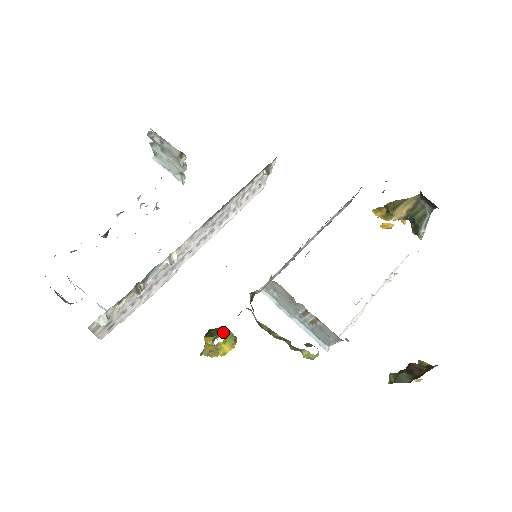
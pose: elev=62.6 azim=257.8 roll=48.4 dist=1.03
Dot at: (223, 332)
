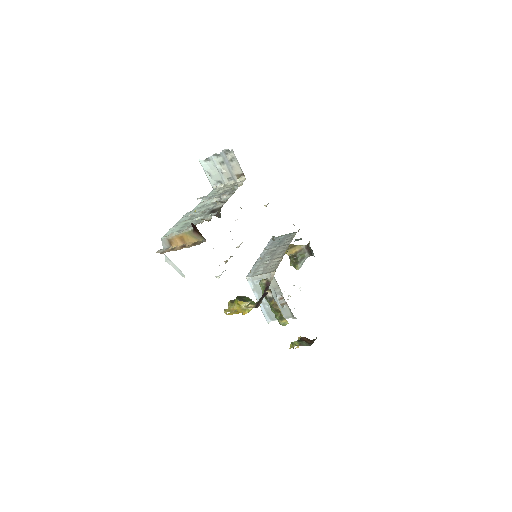
Dot at: occluded
